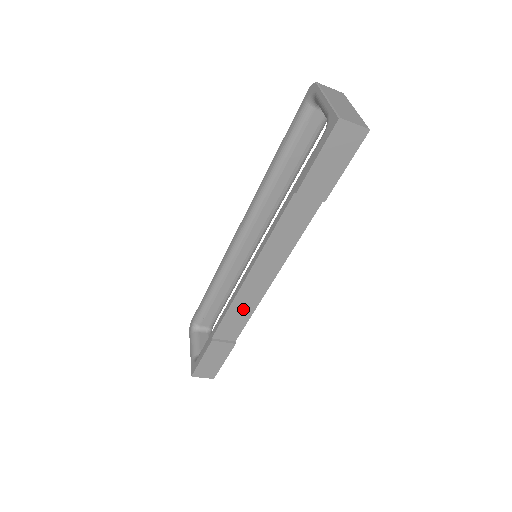
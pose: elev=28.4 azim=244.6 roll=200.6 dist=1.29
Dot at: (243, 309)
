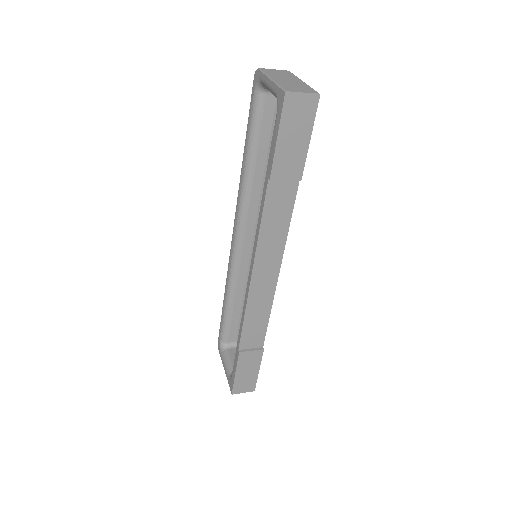
Dot at: (259, 312)
